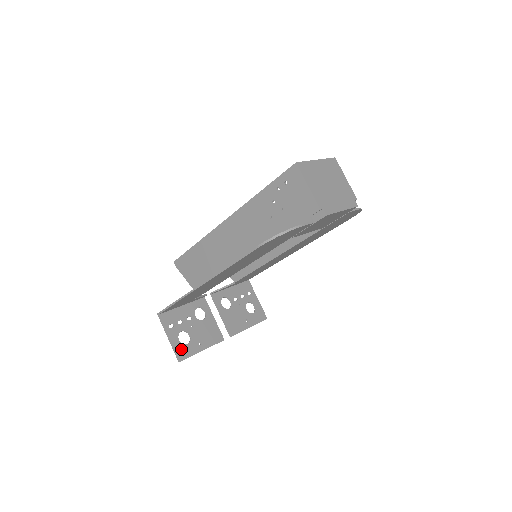
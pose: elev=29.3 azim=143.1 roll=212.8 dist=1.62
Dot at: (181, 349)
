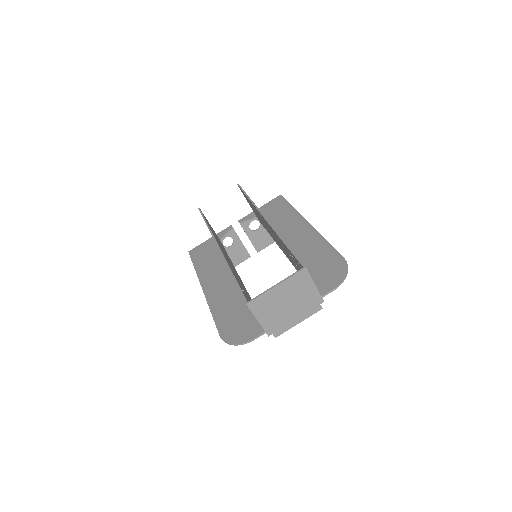
Dot at: occluded
